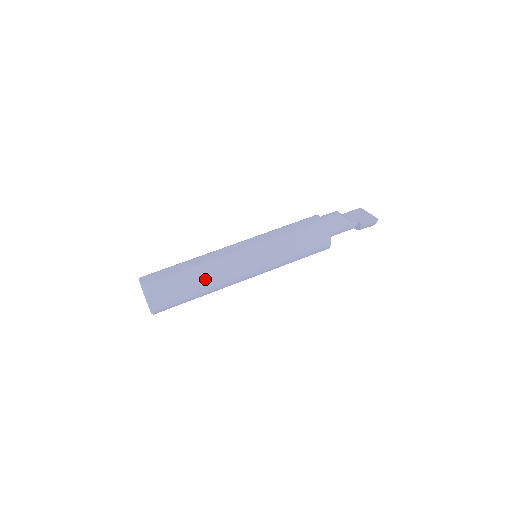
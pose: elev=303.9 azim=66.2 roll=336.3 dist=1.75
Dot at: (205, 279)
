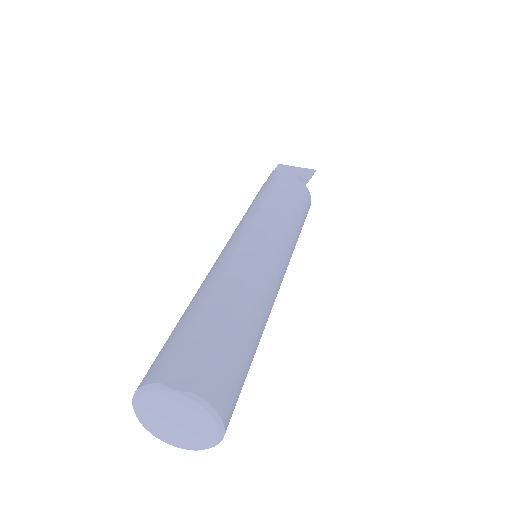
Dot at: (261, 319)
